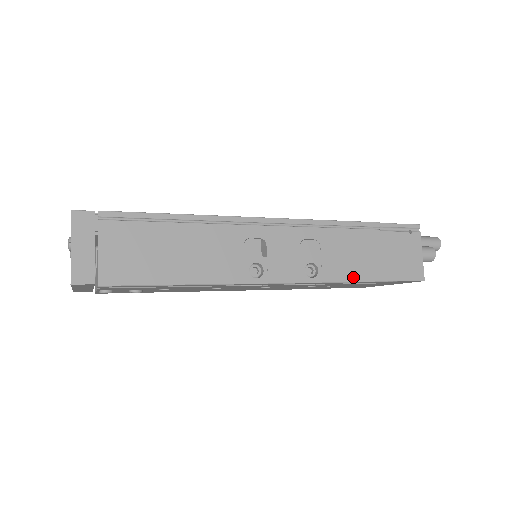
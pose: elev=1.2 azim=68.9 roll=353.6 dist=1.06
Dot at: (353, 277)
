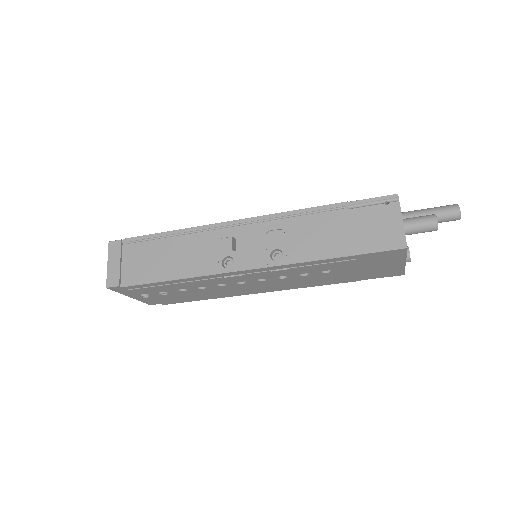
Dot at: (319, 255)
